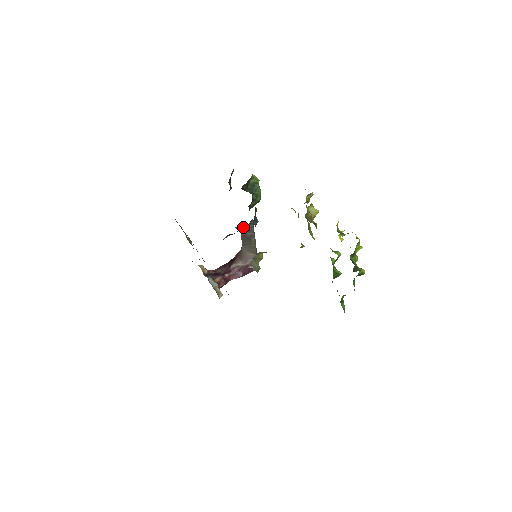
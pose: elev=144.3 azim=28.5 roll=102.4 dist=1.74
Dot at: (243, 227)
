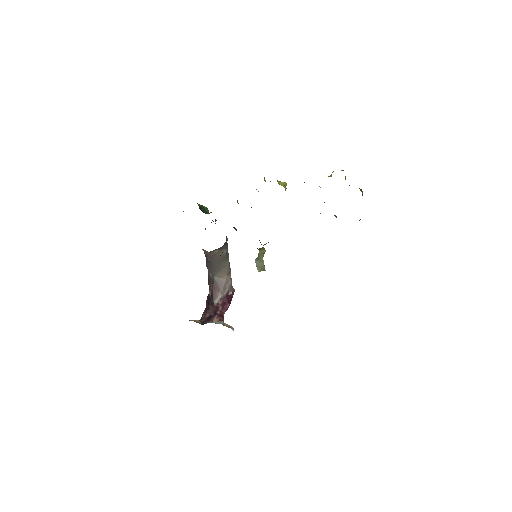
Dot at: (224, 243)
